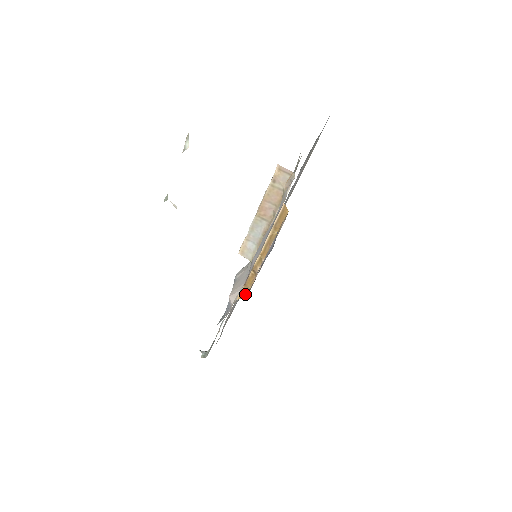
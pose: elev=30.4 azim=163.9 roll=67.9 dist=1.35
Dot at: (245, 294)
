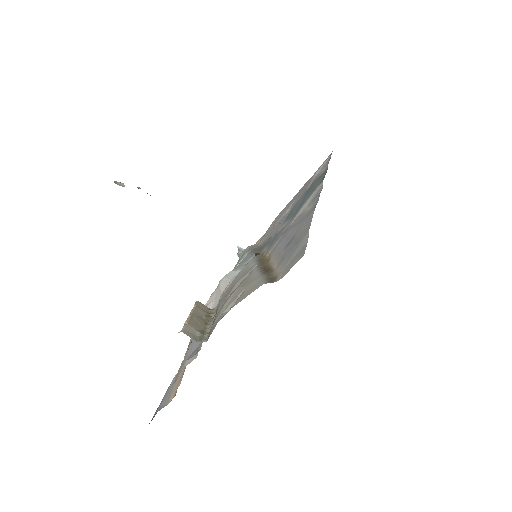
Dot at: occluded
